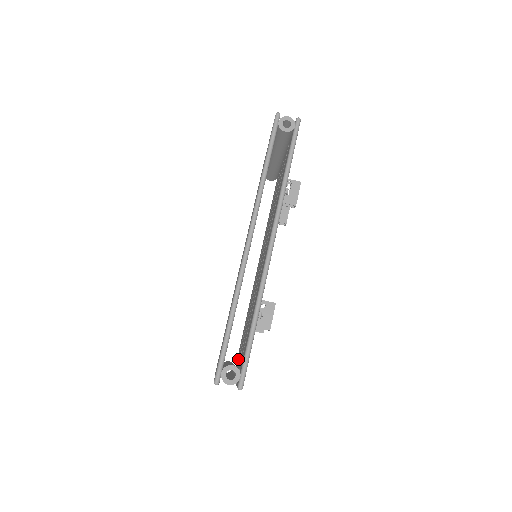
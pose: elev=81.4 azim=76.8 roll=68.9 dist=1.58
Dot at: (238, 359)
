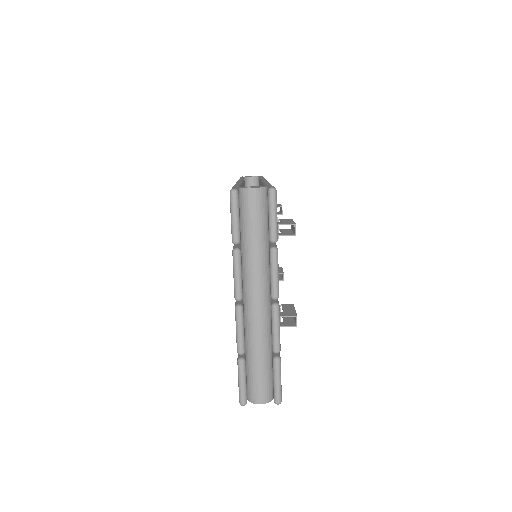
Dot at: occluded
